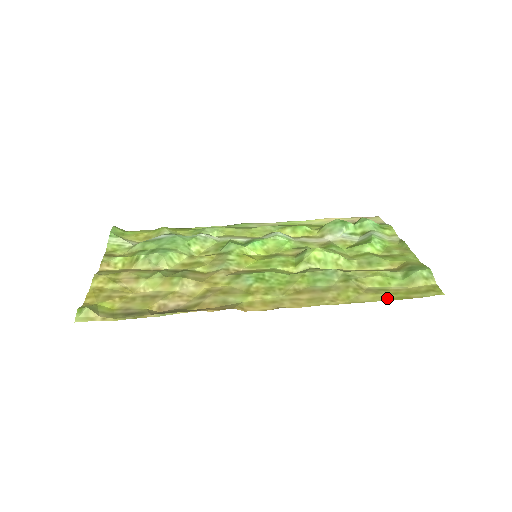
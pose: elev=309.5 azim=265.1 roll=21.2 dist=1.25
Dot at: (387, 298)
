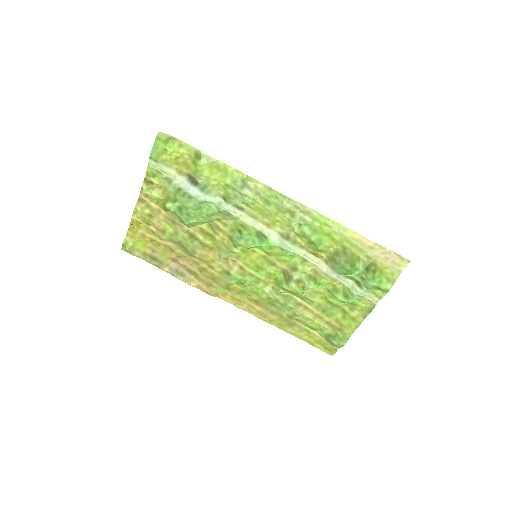
Dot at: (301, 338)
